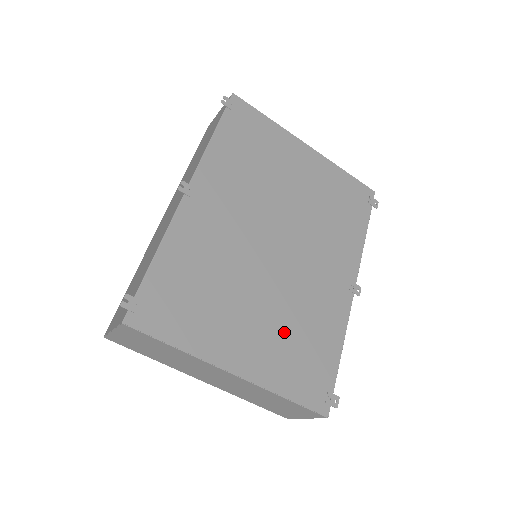
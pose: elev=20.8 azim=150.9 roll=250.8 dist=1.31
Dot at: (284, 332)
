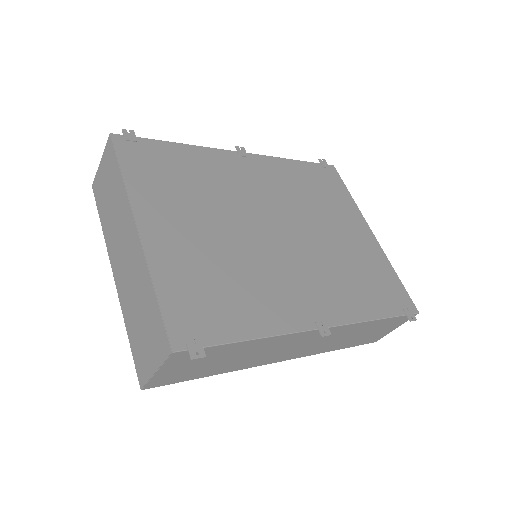
Dot at: (214, 264)
